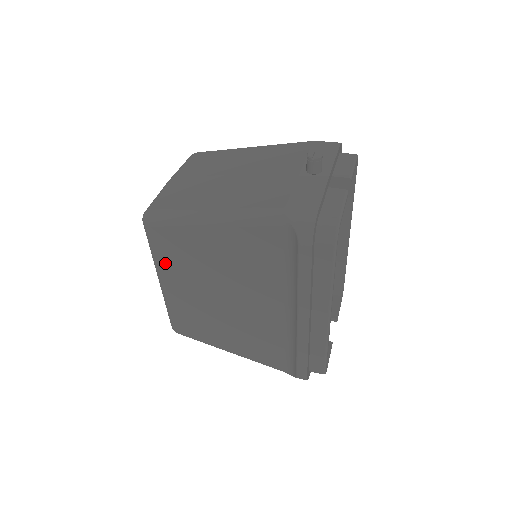
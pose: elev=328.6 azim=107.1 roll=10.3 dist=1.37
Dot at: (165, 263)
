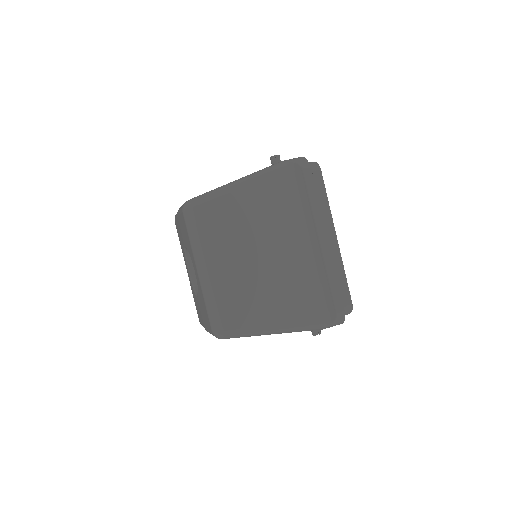
Dot at: (208, 242)
